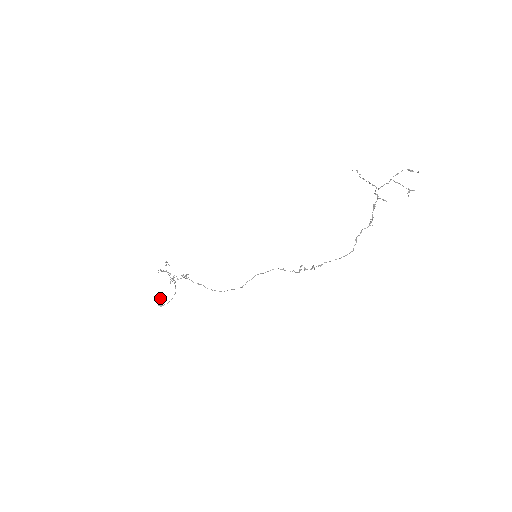
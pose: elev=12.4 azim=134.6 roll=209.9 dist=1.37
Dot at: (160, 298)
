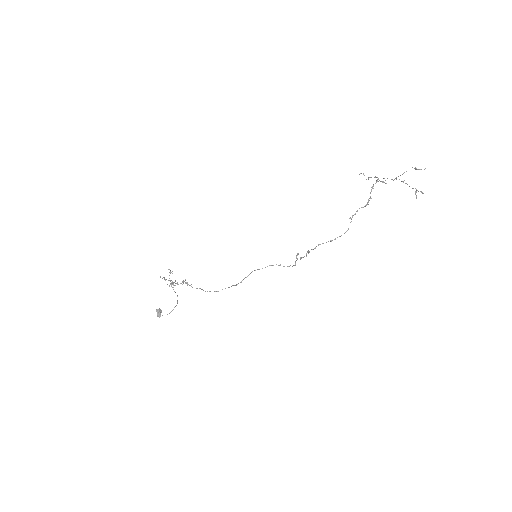
Dot at: occluded
